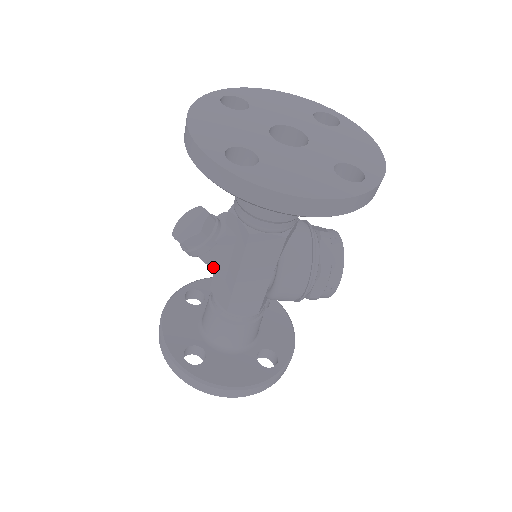
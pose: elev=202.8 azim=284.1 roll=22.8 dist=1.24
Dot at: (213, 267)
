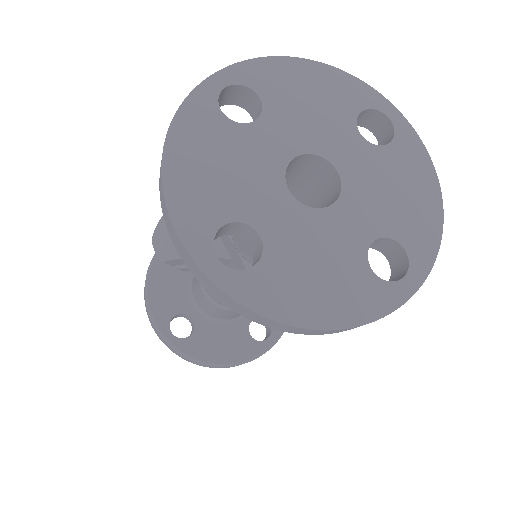
Dot at: occluded
